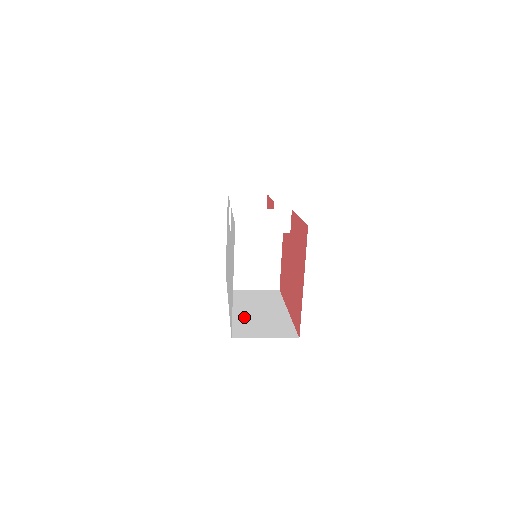
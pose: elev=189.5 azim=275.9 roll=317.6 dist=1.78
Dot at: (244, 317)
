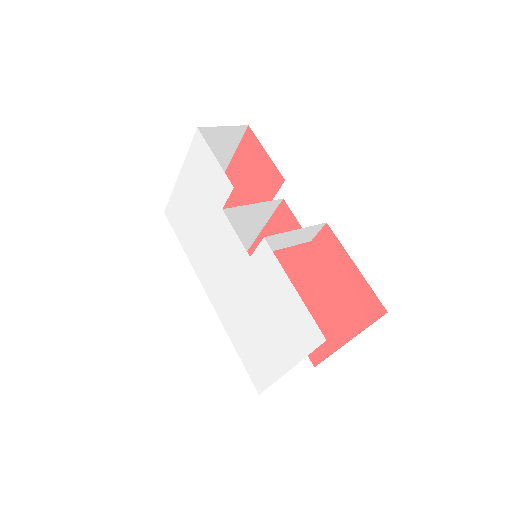
Dot at: occluded
